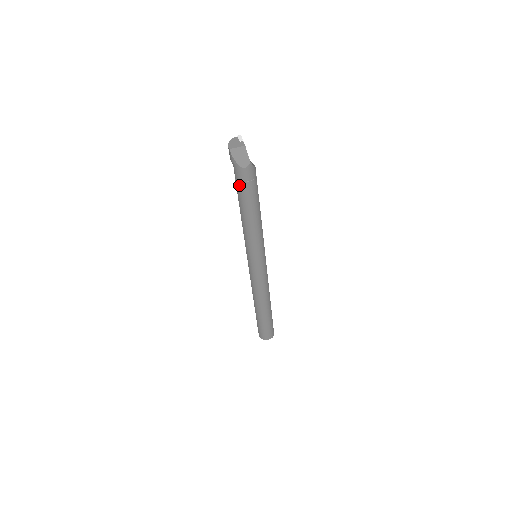
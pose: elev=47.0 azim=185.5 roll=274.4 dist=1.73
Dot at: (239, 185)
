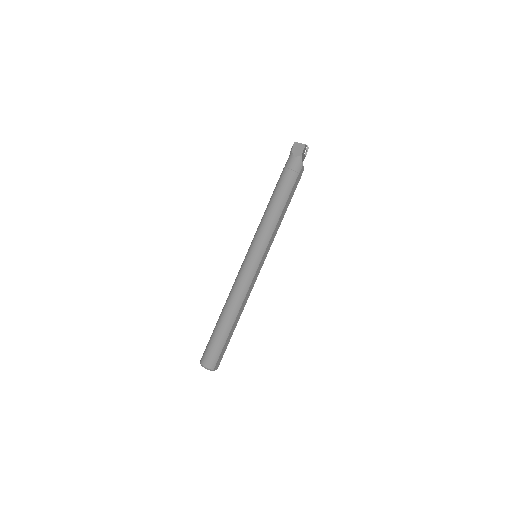
Dot at: (283, 171)
